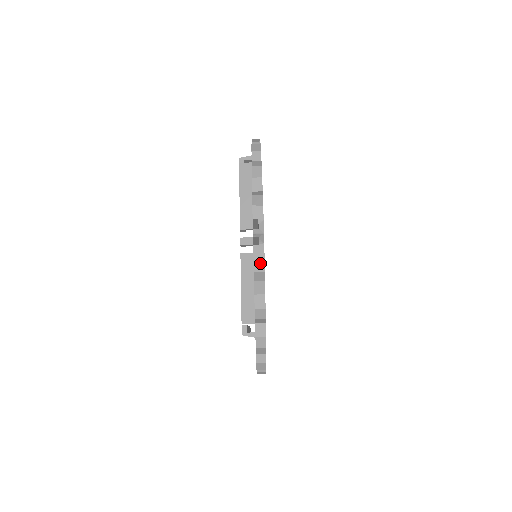
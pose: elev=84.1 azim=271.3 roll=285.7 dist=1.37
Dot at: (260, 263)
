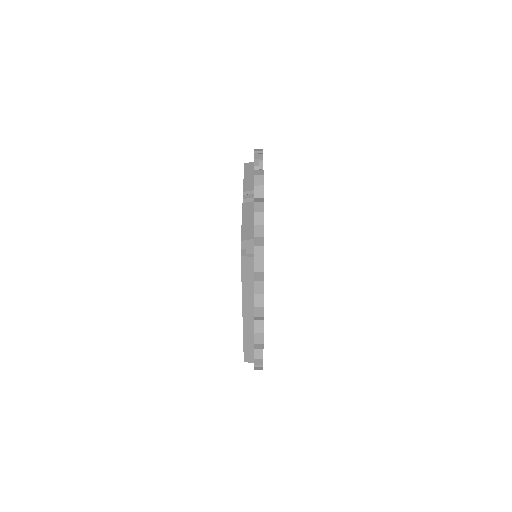
Dot at: (260, 179)
